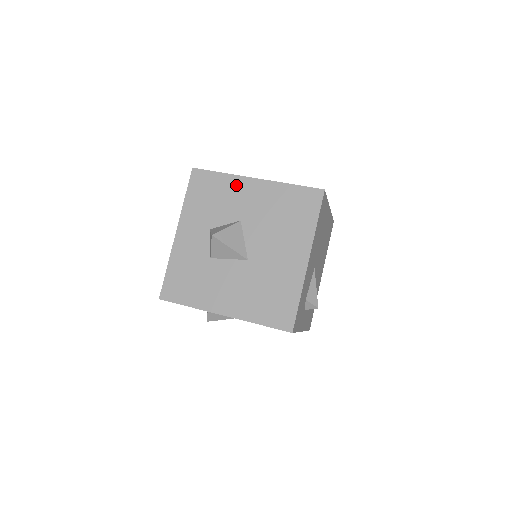
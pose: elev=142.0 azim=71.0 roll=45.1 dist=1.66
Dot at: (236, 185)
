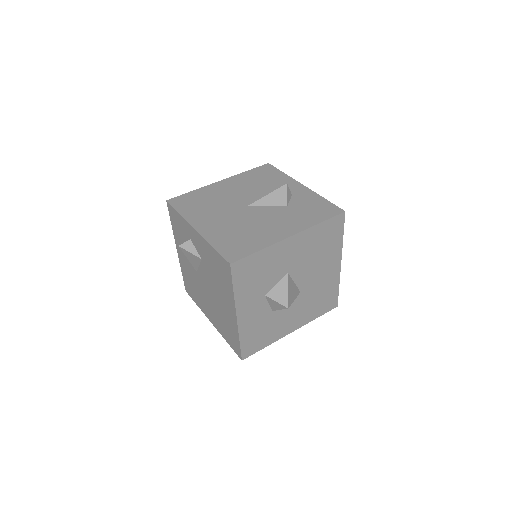
Dot at: (276, 252)
